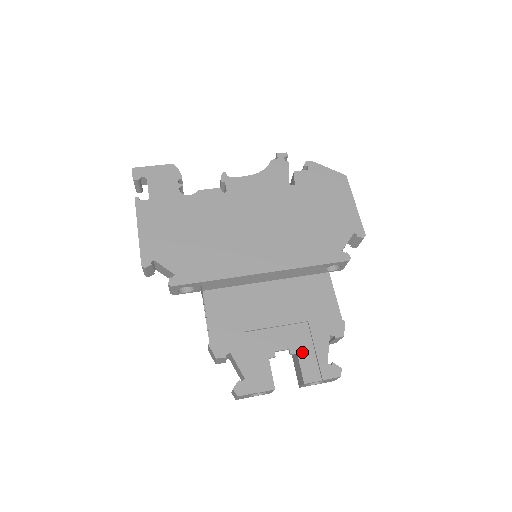
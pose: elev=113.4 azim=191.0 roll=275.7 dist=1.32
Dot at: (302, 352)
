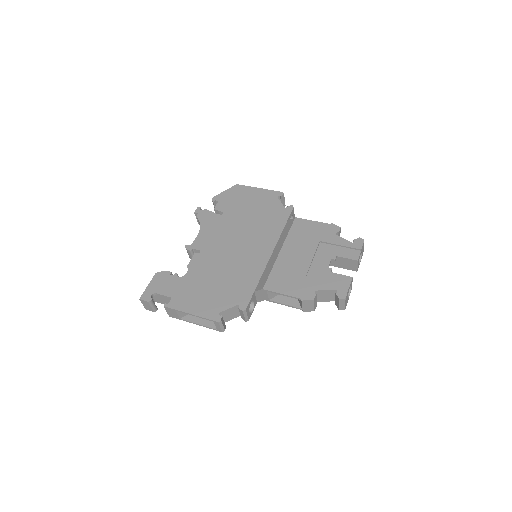
Dot at: (337, 253)
